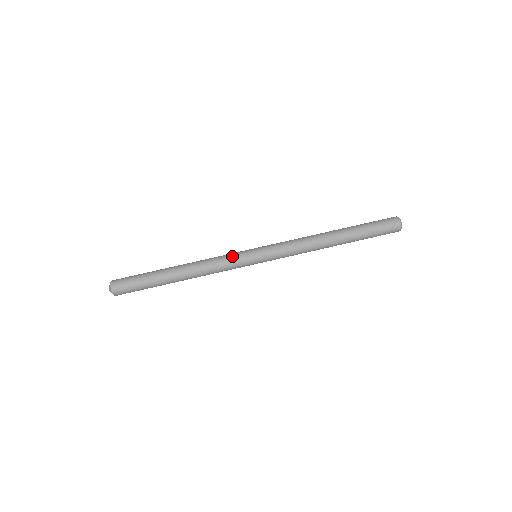
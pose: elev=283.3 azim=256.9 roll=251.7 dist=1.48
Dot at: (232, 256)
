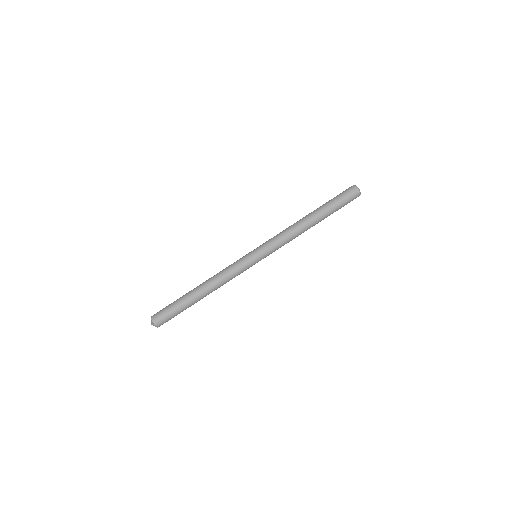
Dot at: (237, 261)
